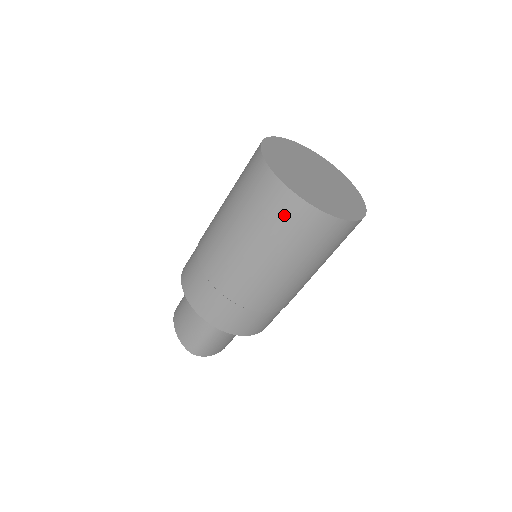
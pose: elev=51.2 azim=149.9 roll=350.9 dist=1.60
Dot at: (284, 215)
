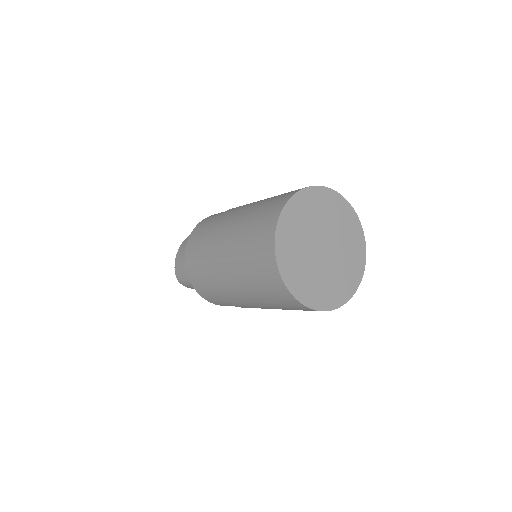
Dot at: (264, 273)
